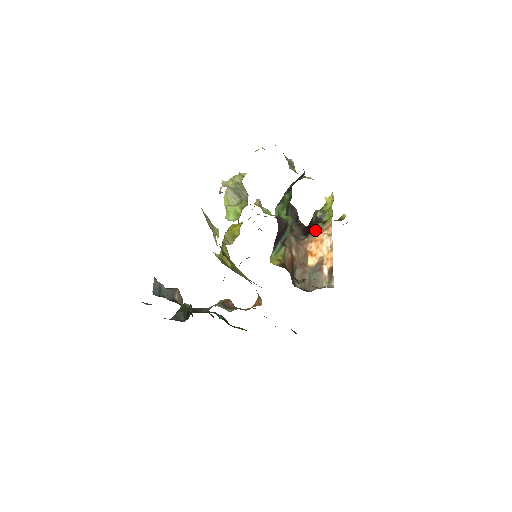
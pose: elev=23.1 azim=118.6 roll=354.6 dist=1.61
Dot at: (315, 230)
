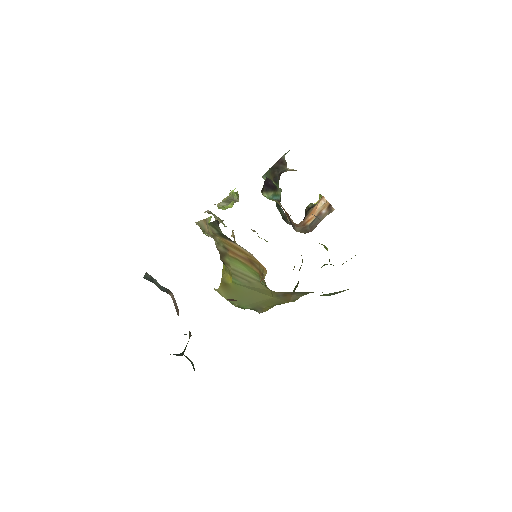
Dot at: (309, 211)
